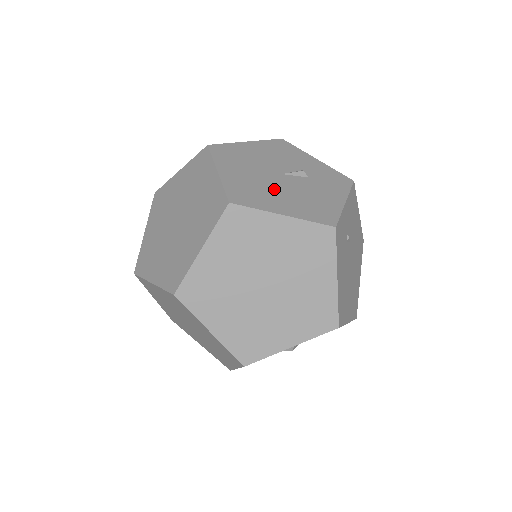
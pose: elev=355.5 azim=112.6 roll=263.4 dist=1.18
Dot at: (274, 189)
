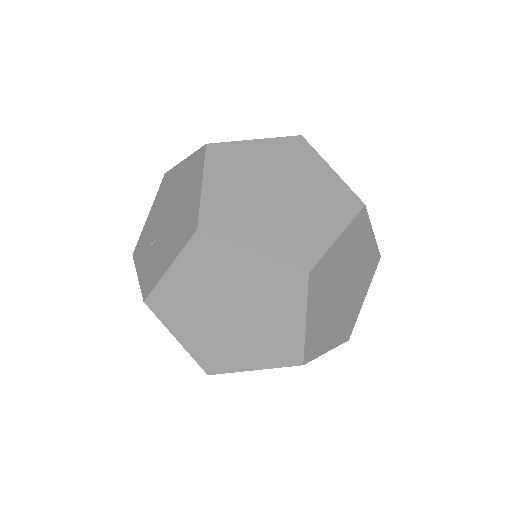
Dot at: occluded
